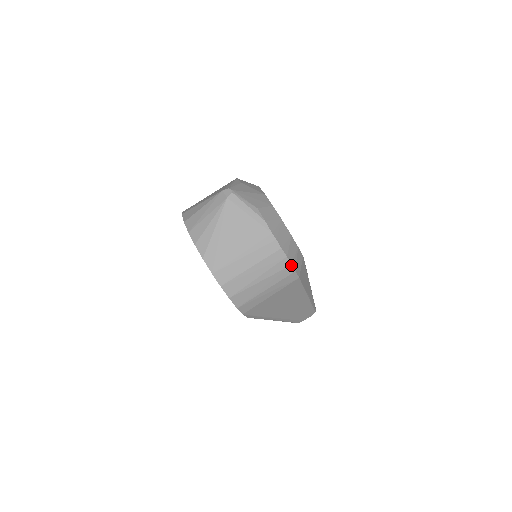
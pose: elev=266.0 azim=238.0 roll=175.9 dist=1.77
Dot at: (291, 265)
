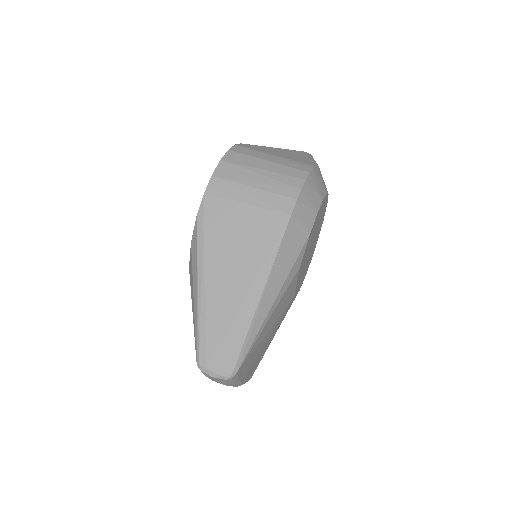
Dot at: (300, 189)
